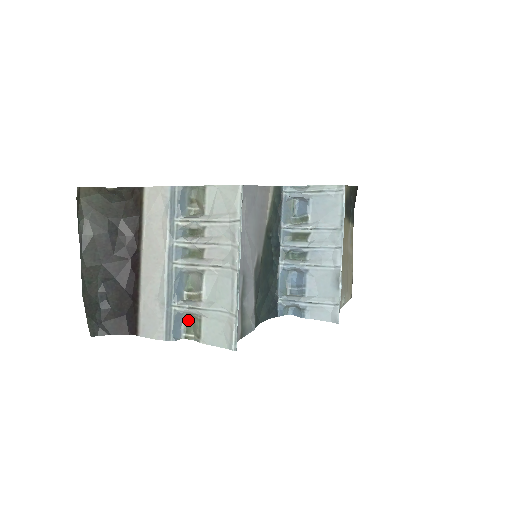
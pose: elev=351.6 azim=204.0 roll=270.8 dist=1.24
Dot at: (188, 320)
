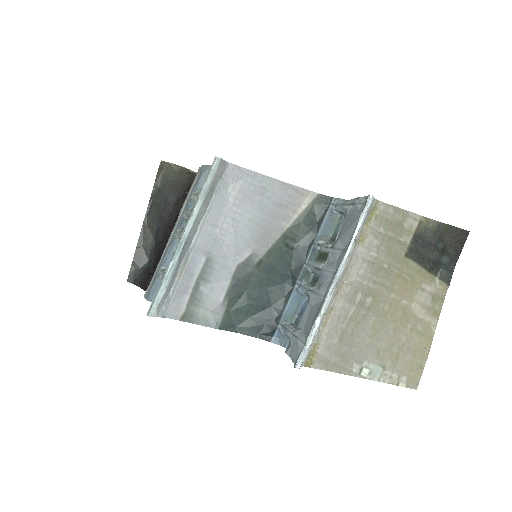
Dot at: occluded
